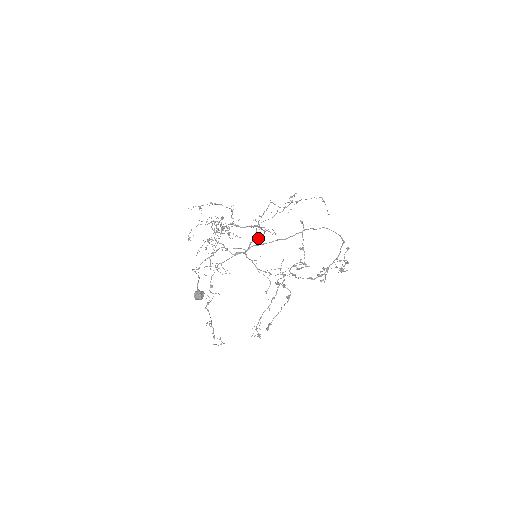
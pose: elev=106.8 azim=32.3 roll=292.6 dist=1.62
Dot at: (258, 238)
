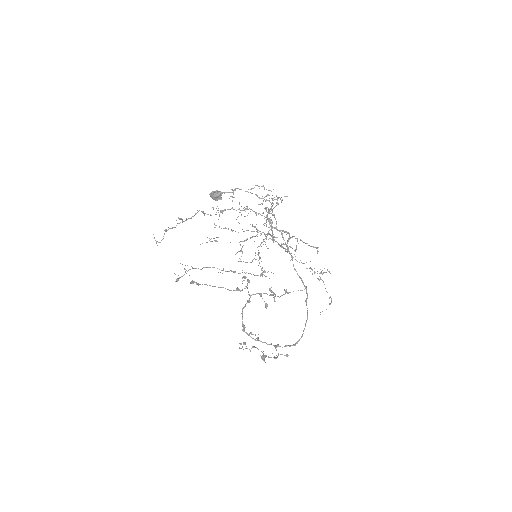
Dot at: occluded
